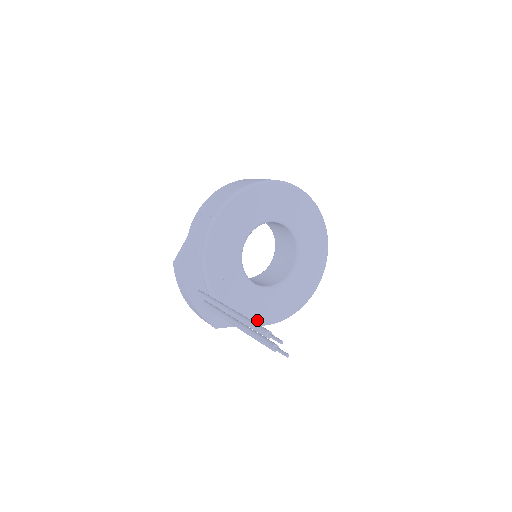
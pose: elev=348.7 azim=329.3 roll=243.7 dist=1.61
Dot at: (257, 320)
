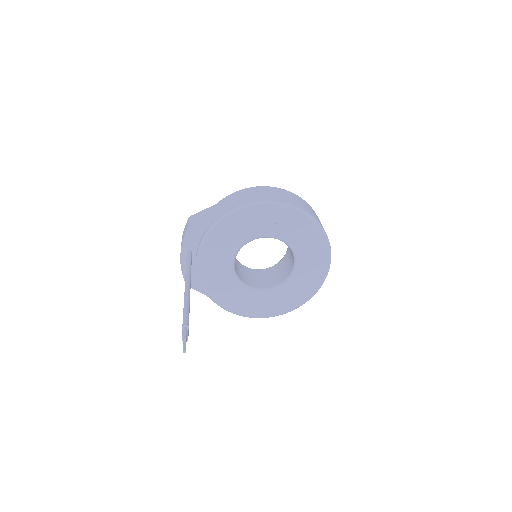
Dot at: (221, 302)
